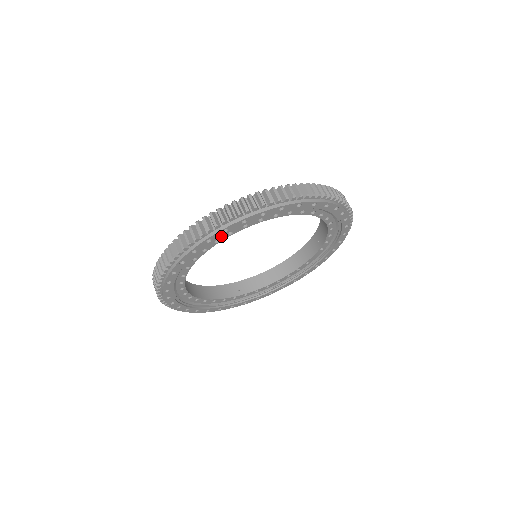
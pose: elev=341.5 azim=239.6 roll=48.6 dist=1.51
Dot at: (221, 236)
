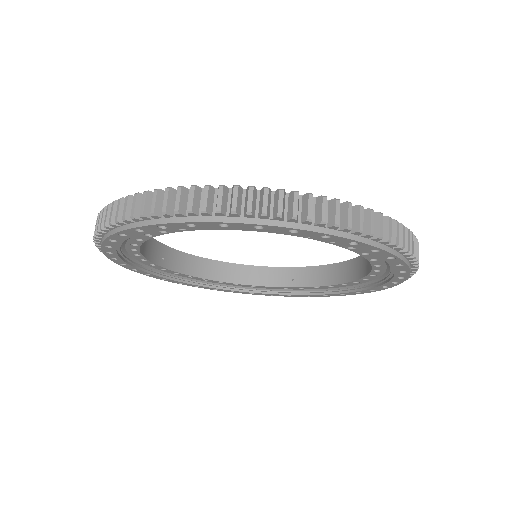
Dot at: (338, 242)
